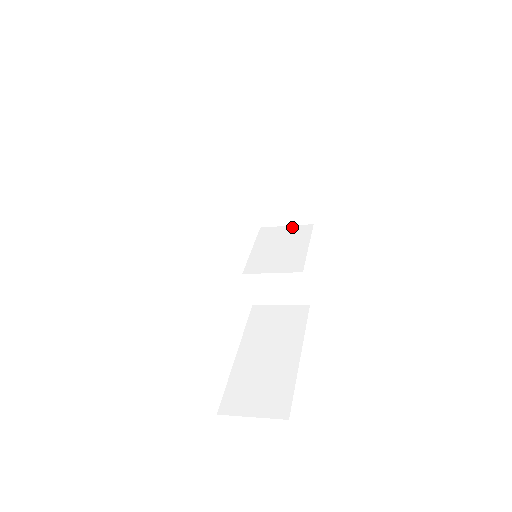
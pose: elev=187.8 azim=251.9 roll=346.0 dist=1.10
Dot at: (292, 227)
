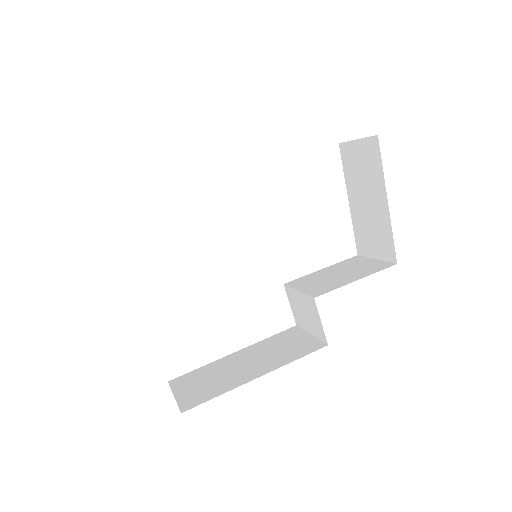
Dot at: (377, 261)
